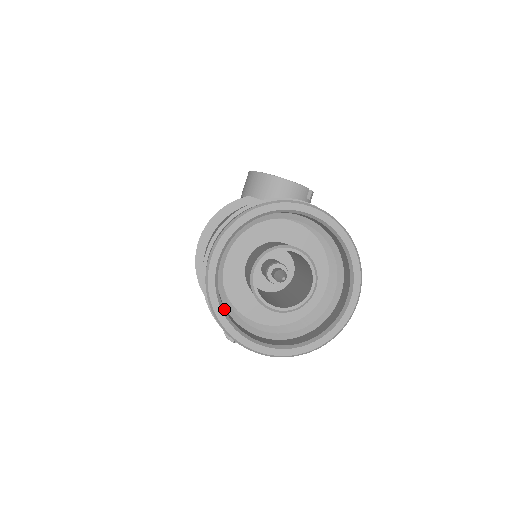
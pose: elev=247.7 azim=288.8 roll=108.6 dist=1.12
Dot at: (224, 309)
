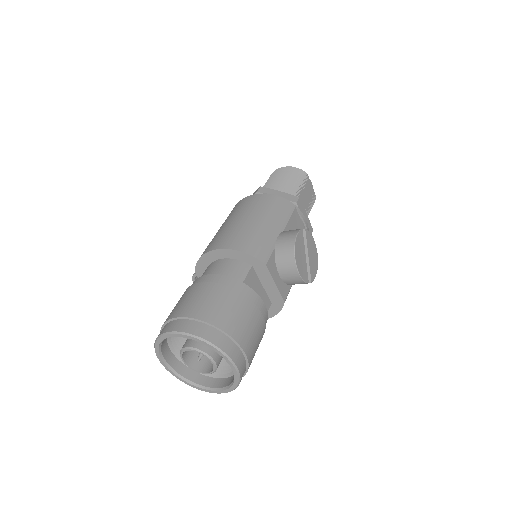
Dot at: (162, 343)
